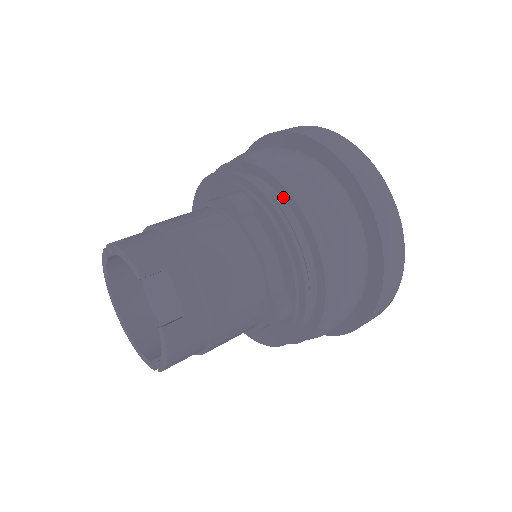
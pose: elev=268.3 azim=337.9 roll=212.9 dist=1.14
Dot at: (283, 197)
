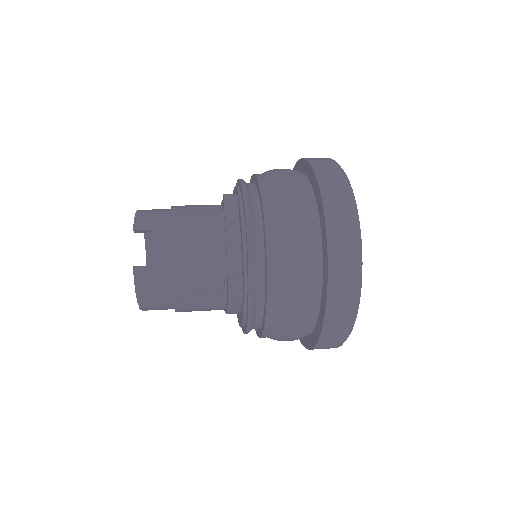
Dot at: (260, 201)
